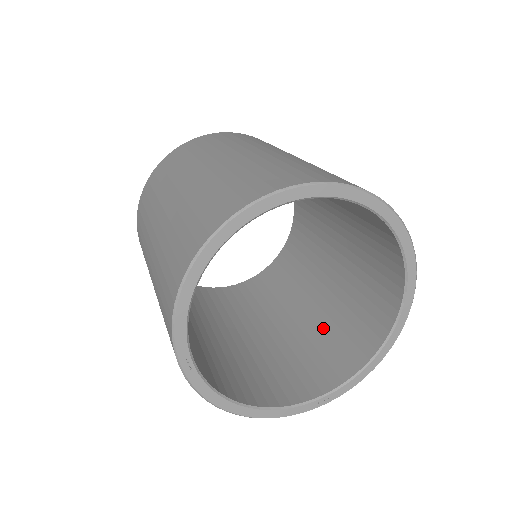
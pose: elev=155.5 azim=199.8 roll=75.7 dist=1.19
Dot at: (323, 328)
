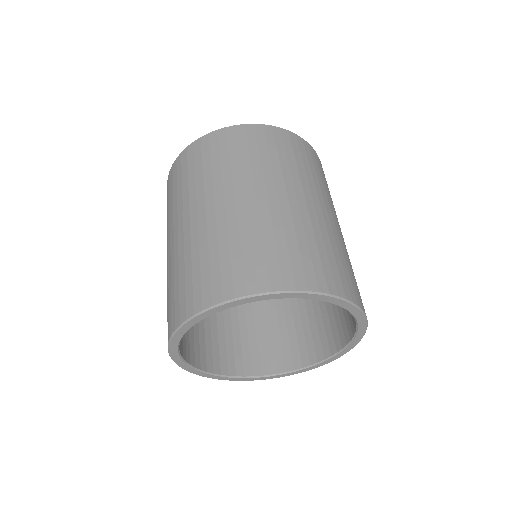
Dot at: (253, 324)
